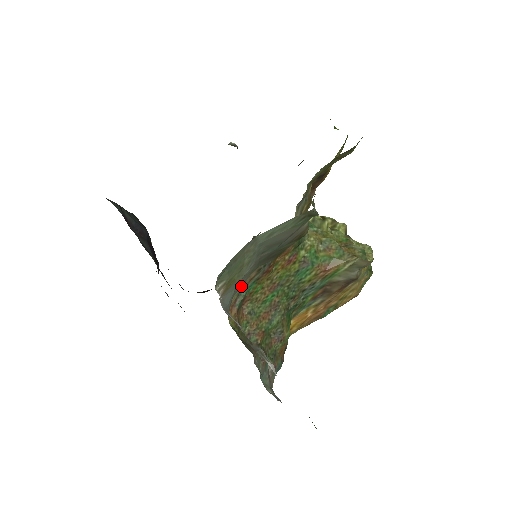
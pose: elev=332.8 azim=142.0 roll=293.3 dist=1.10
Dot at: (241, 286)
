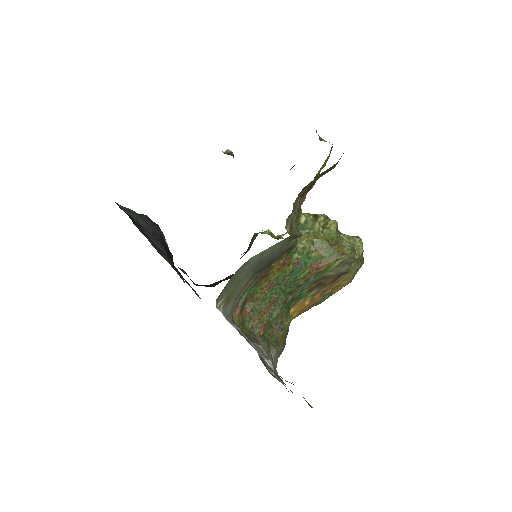
Dot at: (241, 292)
